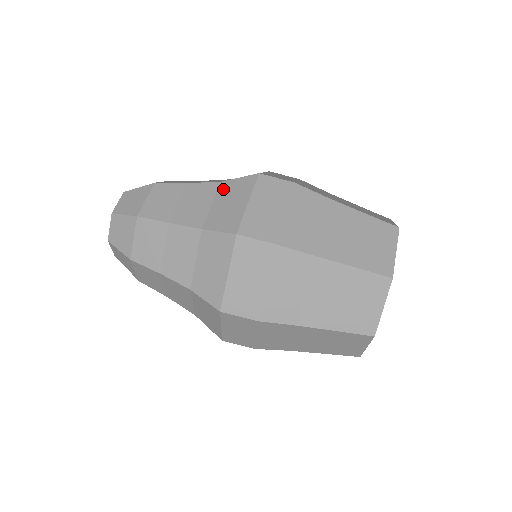
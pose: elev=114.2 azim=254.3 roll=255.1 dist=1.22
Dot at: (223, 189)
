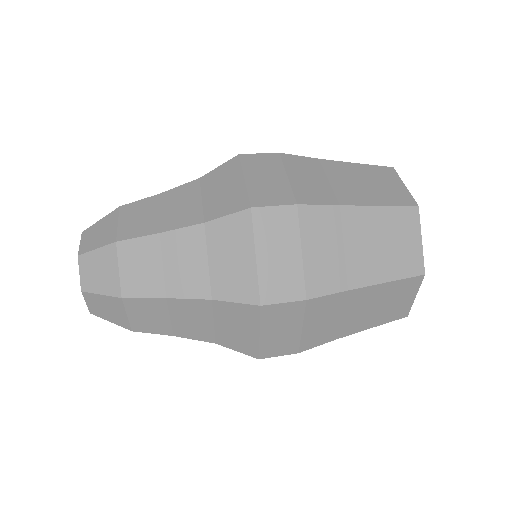
Dot at: occluded
